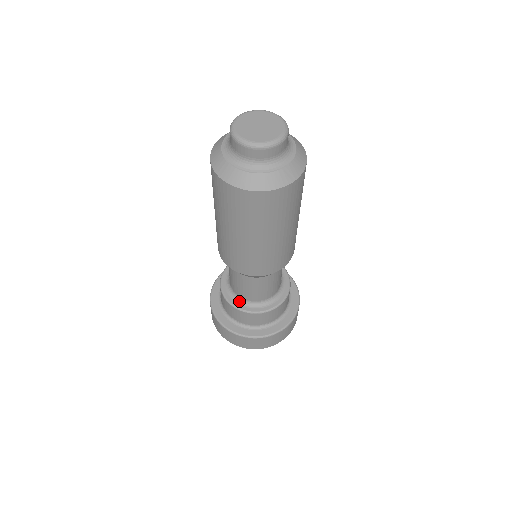
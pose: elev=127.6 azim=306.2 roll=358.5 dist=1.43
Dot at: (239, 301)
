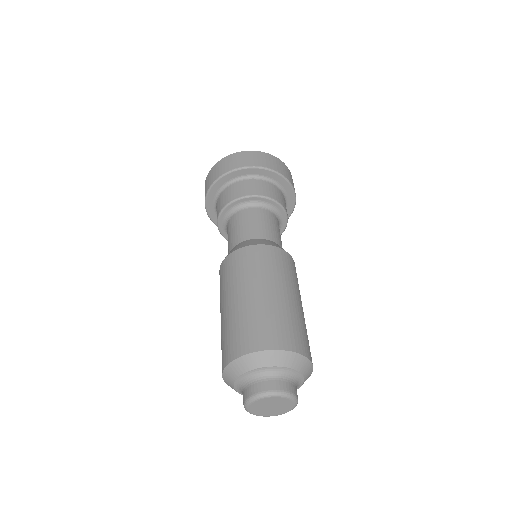
Dot at: occluded
